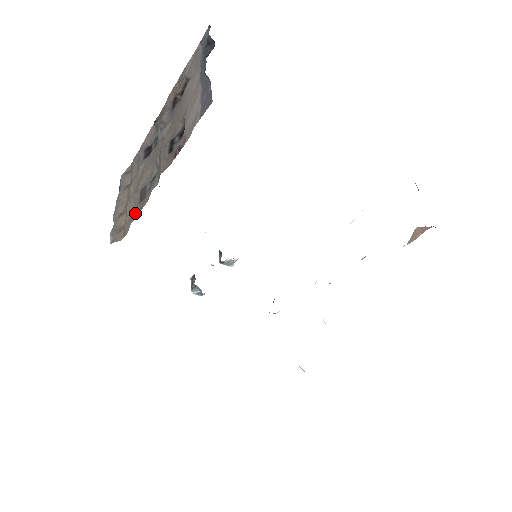
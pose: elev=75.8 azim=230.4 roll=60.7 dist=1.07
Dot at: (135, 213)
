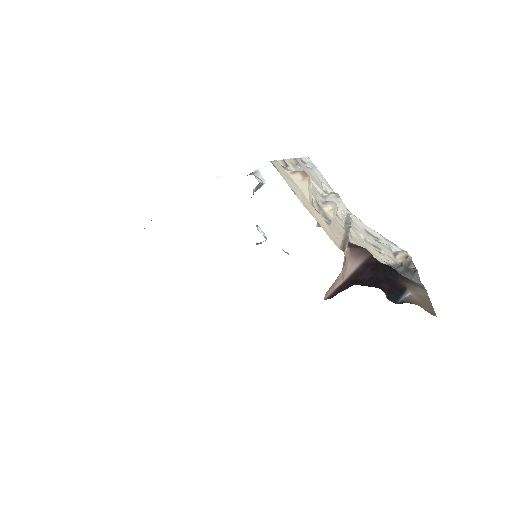
Dot at: occluded
